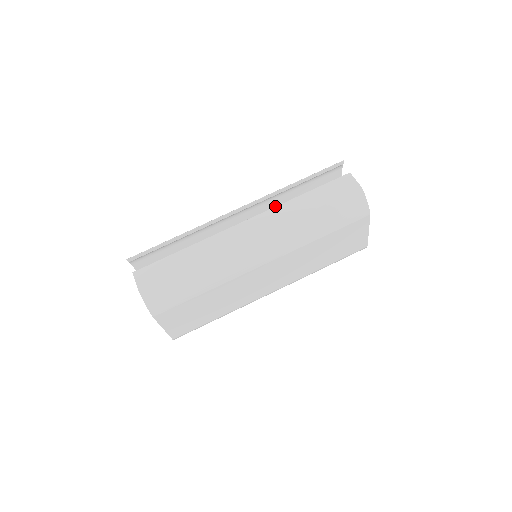
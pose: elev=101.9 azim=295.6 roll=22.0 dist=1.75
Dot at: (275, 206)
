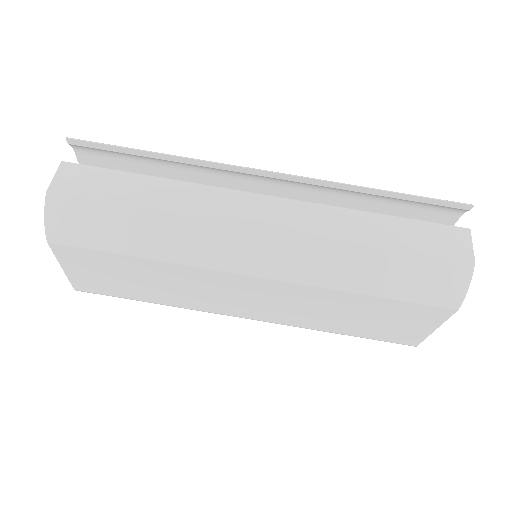
Dot at: occluded
